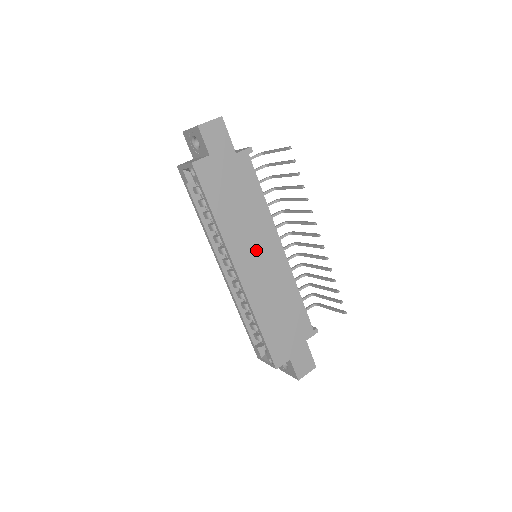
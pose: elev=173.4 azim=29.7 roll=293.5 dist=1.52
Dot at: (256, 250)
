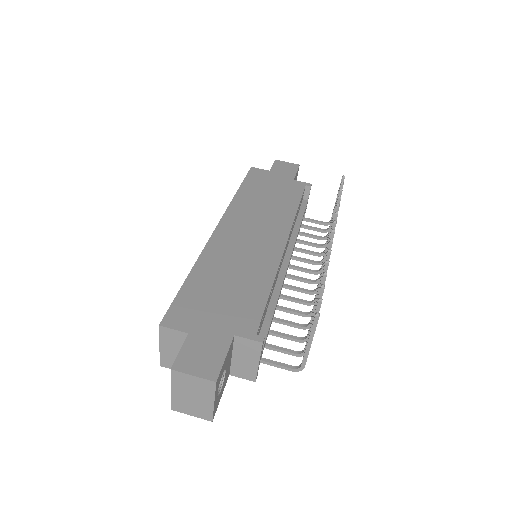
Dot at: (254, 226)
